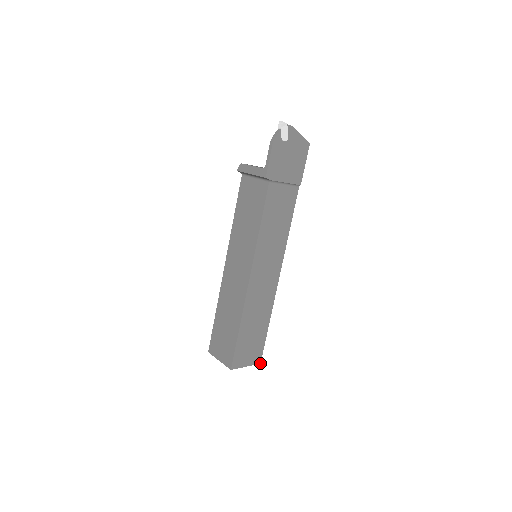
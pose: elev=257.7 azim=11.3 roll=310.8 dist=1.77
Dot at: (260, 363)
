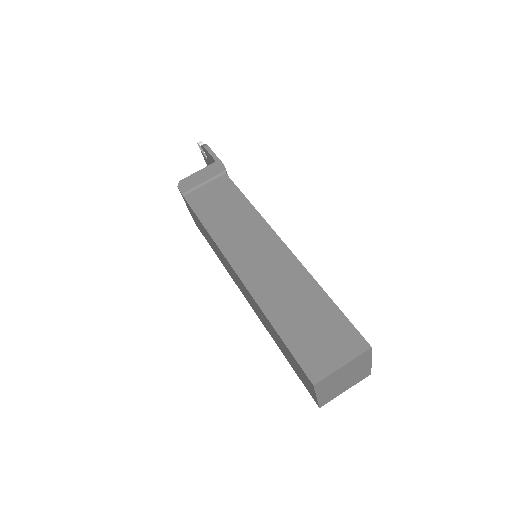
Dot at: (370, 373)
